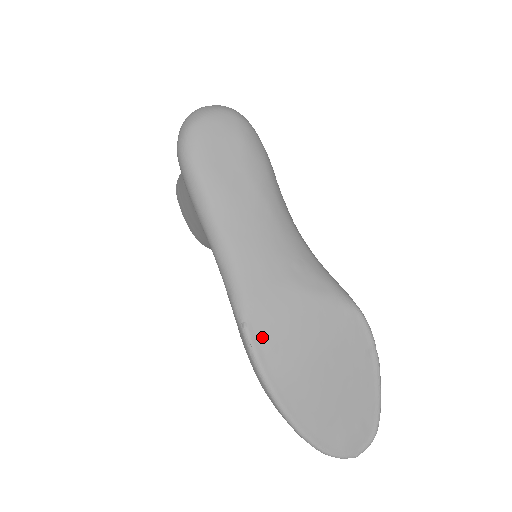
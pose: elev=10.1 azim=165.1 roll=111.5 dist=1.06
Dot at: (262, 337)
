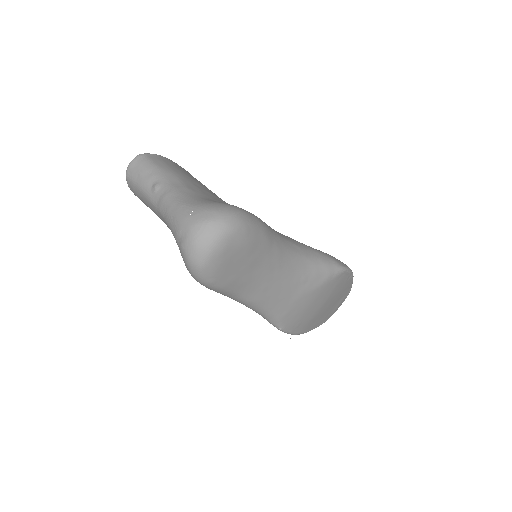
Dot at: (292, 326)
